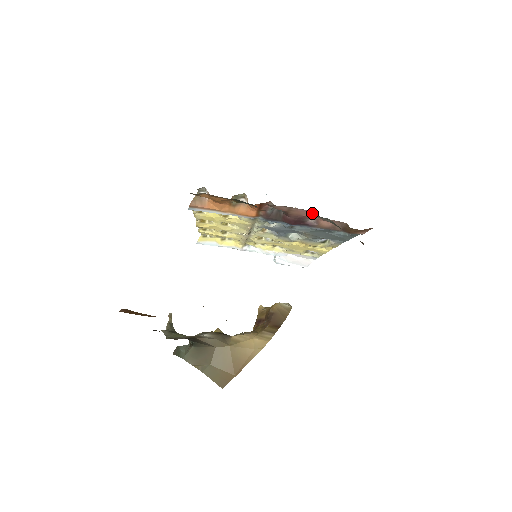
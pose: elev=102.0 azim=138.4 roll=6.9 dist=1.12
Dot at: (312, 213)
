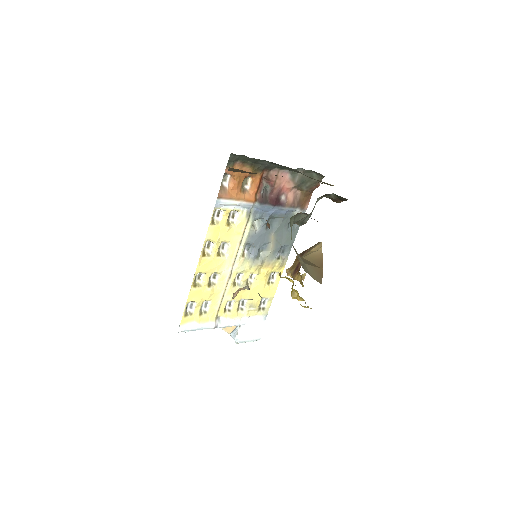
Dot at: (288, 176)
